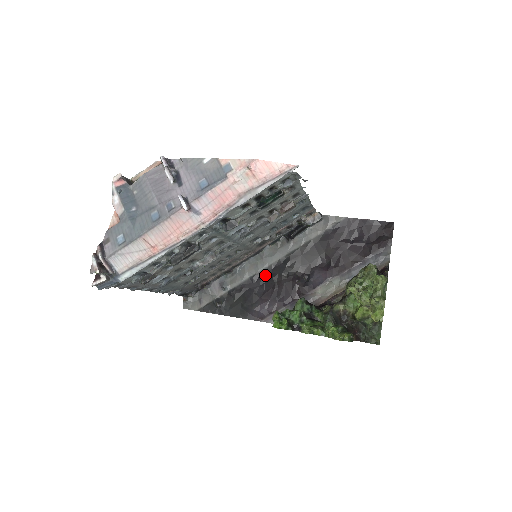
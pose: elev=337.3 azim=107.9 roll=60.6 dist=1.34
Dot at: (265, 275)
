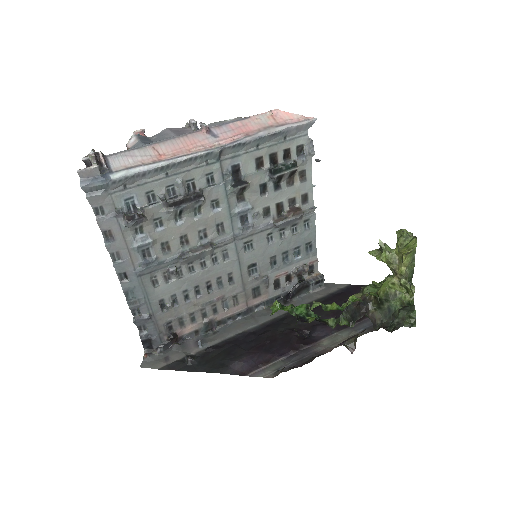
Dot at: (255, 333)
